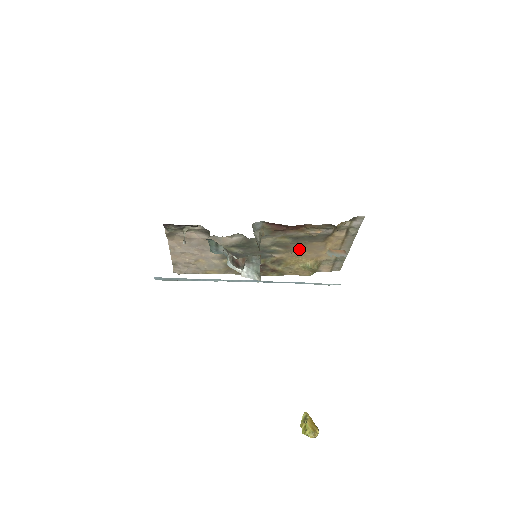
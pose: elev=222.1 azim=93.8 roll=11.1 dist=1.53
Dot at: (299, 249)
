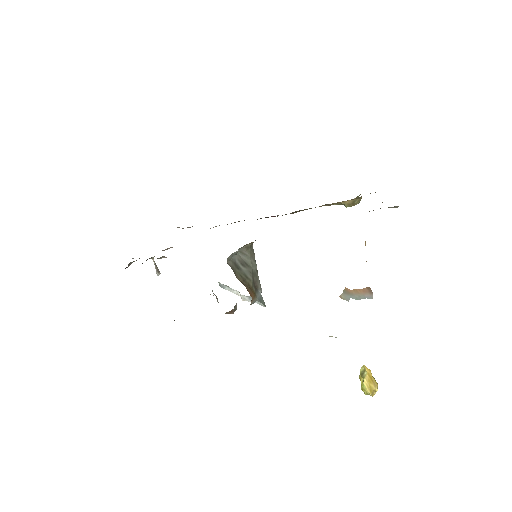
Dot at: occluded
